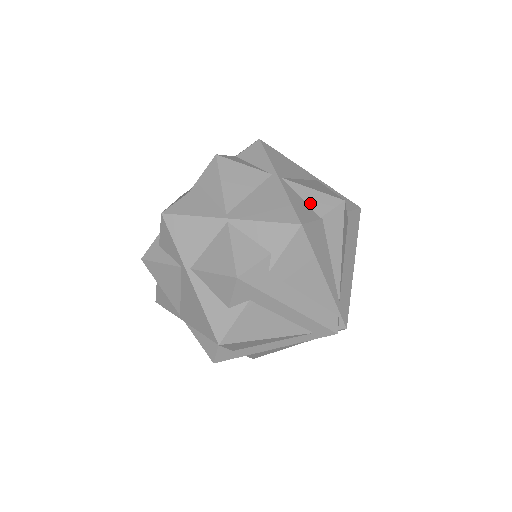
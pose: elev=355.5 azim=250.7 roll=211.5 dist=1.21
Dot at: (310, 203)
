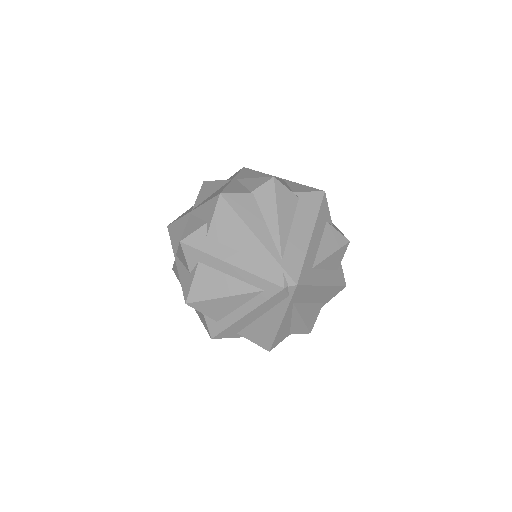
Dot at: (248, 186)
